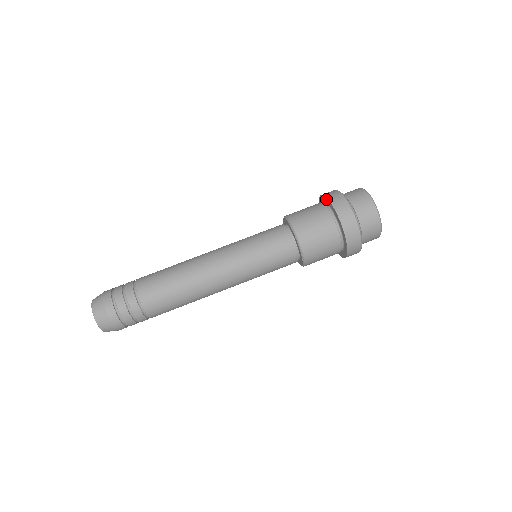
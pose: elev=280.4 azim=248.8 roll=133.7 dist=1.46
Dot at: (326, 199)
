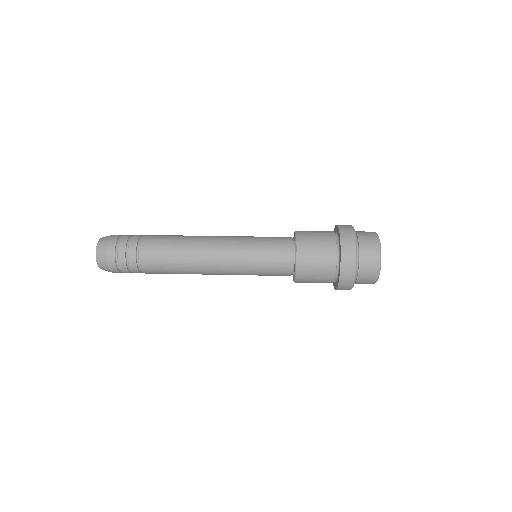
Dot at: (337, 227)
